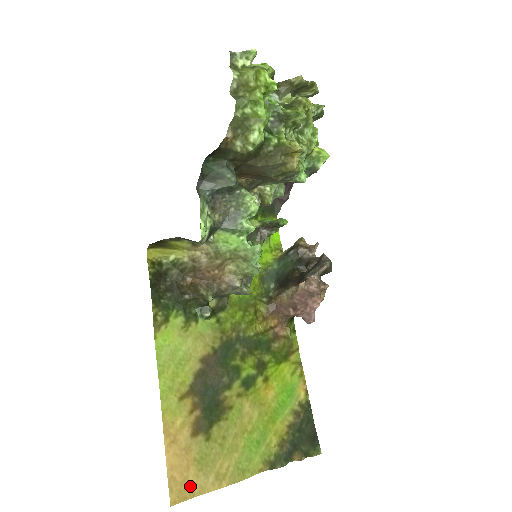
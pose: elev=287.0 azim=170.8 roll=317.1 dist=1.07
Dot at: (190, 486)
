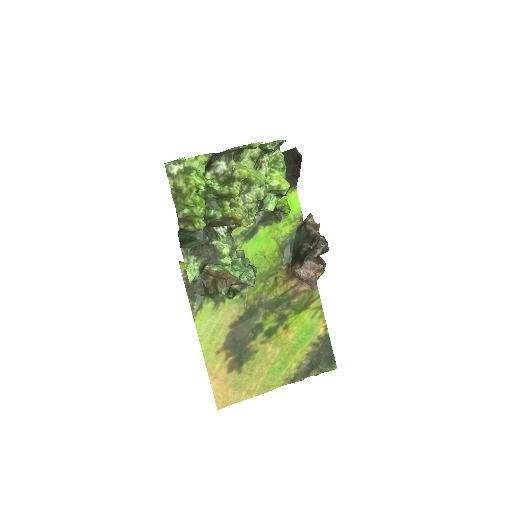
Dot at: (230, 399)
